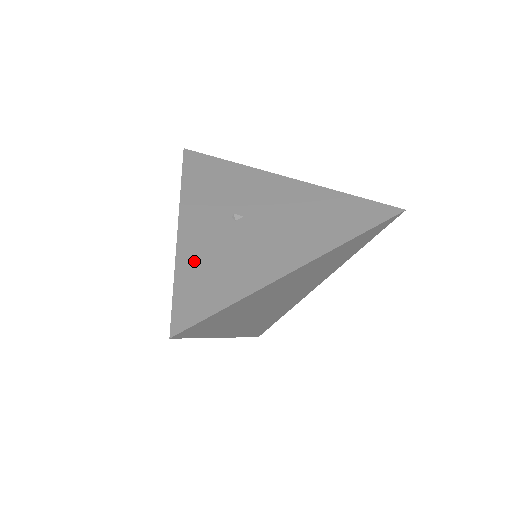
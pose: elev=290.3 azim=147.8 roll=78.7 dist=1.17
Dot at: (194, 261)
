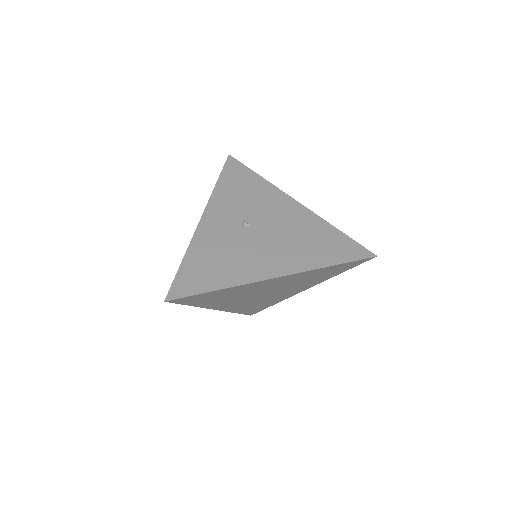
Dot at: (201, 250)
